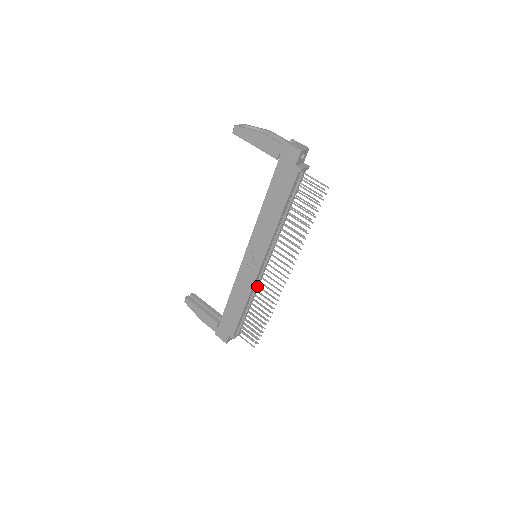
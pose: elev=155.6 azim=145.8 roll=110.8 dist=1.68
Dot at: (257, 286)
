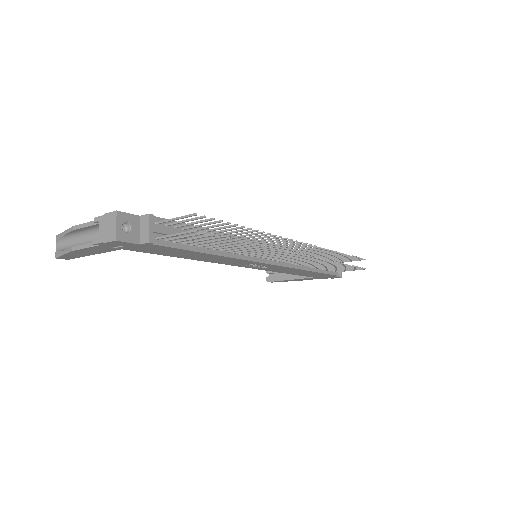
Dot at: occluded
